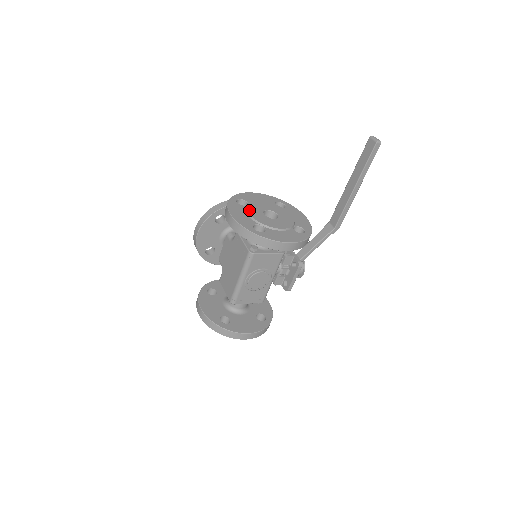
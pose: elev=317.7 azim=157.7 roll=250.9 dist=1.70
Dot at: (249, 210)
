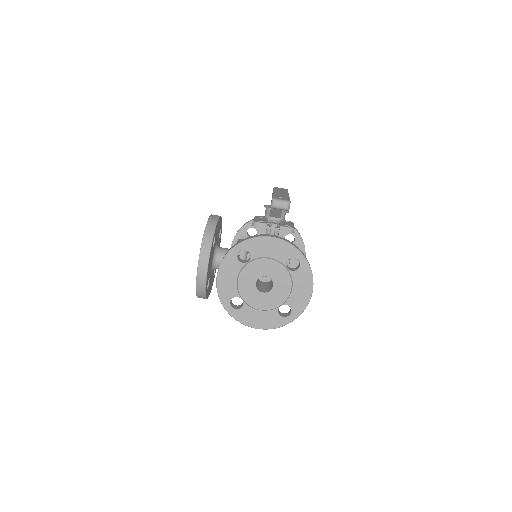
Dot at: (255, 307)
